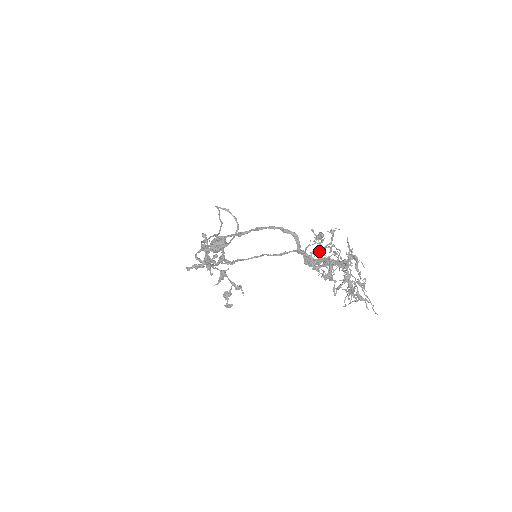
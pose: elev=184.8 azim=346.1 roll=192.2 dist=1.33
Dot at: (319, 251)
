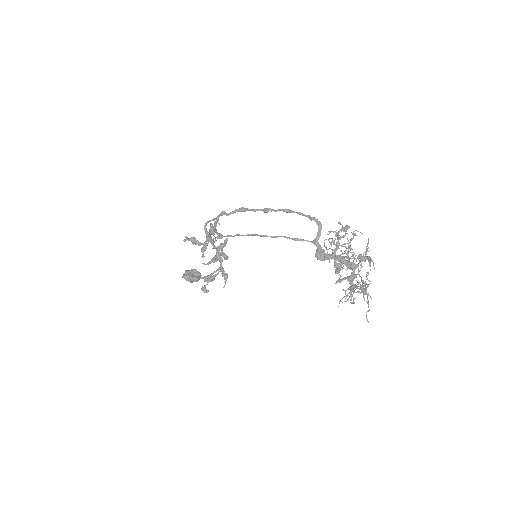
Dot at: (333, 250)
